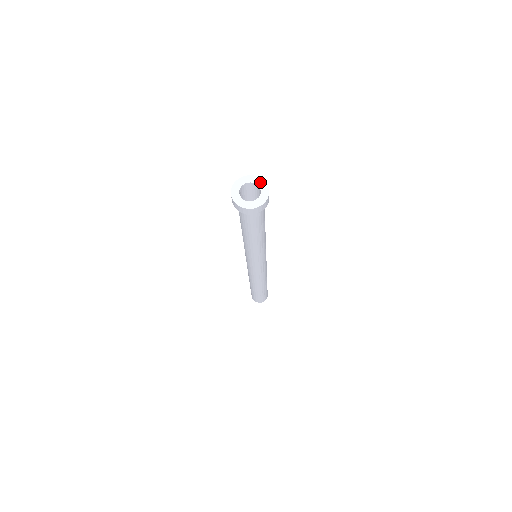
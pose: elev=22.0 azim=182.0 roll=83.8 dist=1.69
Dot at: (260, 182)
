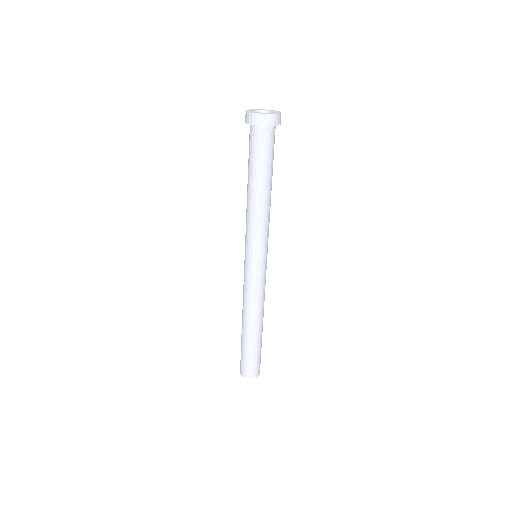
Dot at: (277, 111)
